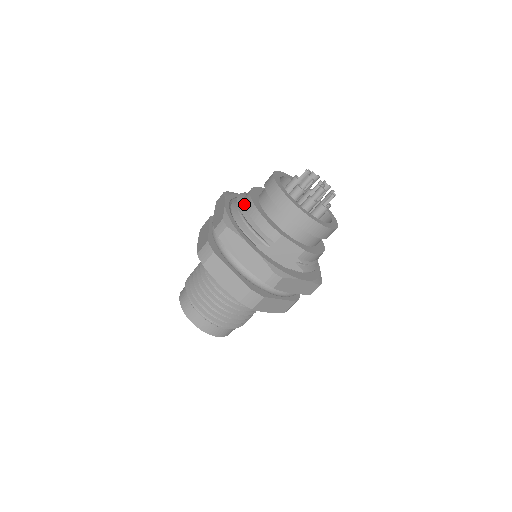
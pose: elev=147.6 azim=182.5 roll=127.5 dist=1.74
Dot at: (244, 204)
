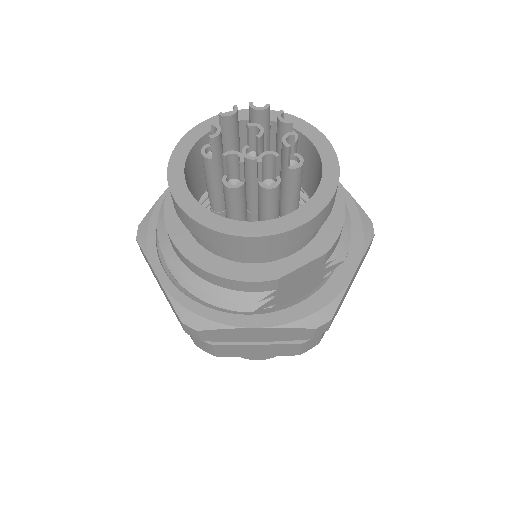
Dot at: (181, 262)
